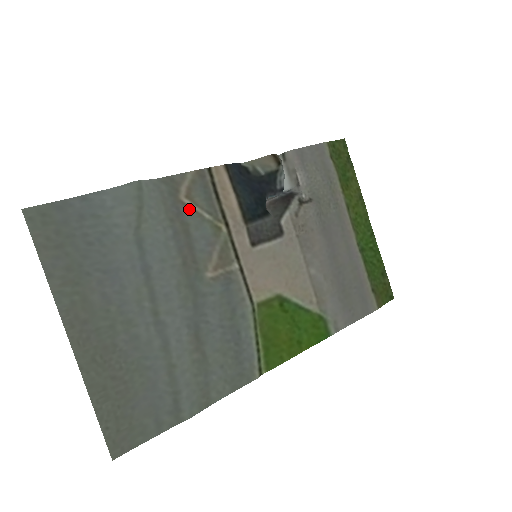
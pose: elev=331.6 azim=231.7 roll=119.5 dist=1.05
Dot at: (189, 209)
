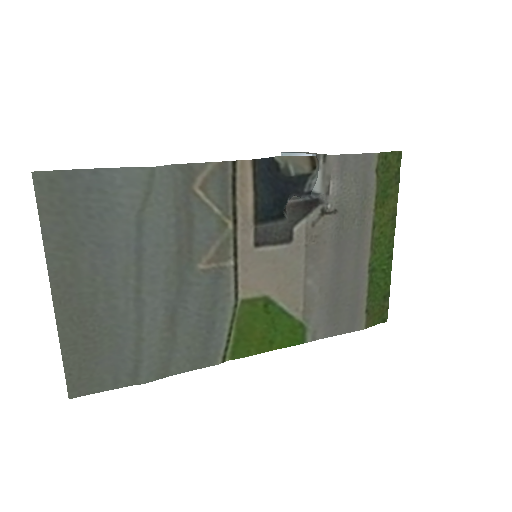
Dot at: (200, 200)
